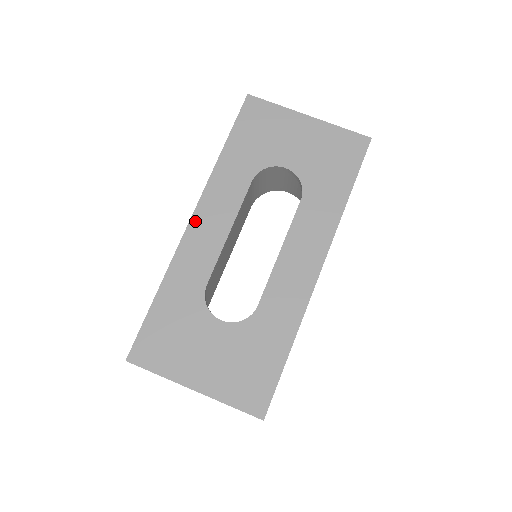
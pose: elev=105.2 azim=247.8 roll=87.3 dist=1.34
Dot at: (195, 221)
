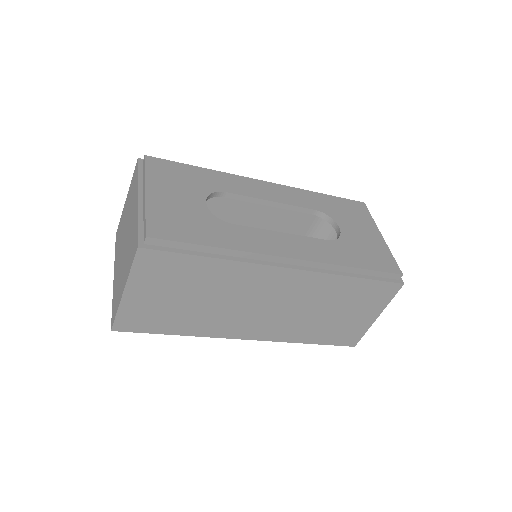
Dot at: (264, 182)
